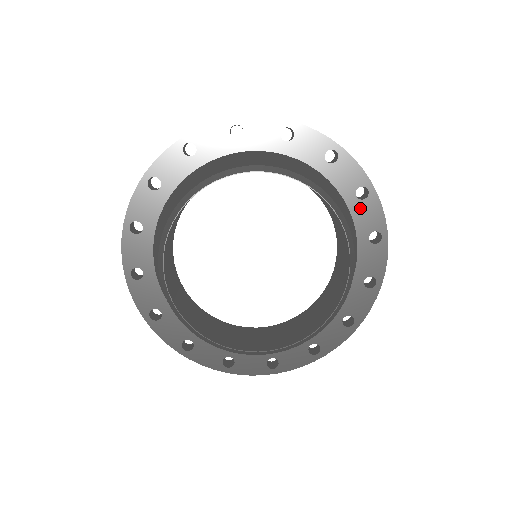
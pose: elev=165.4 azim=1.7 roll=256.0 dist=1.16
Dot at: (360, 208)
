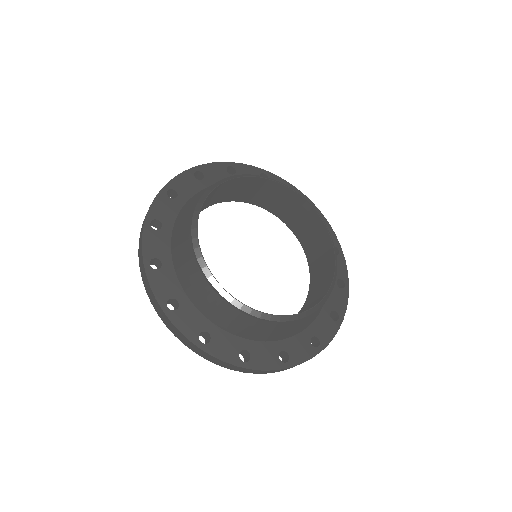
Dot at: occluded
